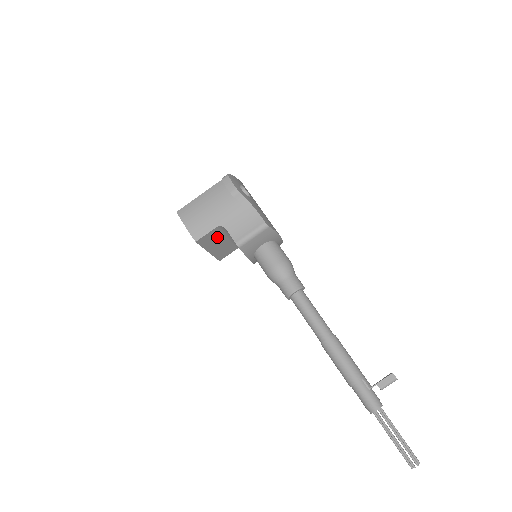
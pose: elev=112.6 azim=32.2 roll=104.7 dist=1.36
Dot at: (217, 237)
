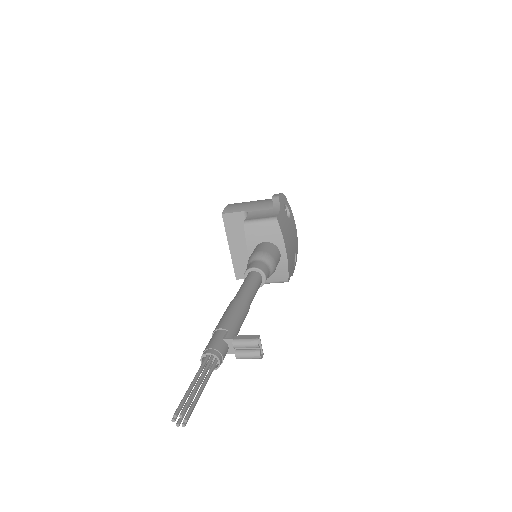
Dot at: (241, 230)
